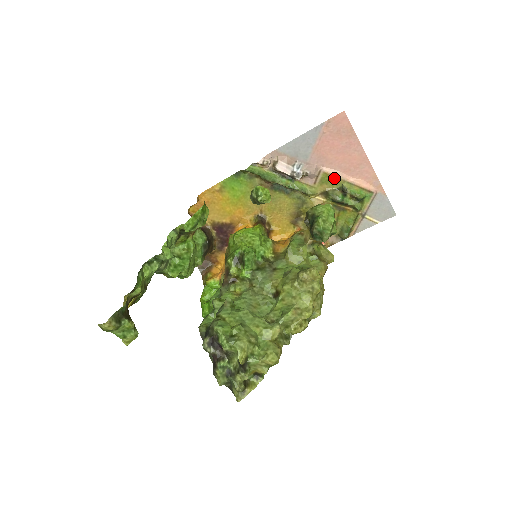
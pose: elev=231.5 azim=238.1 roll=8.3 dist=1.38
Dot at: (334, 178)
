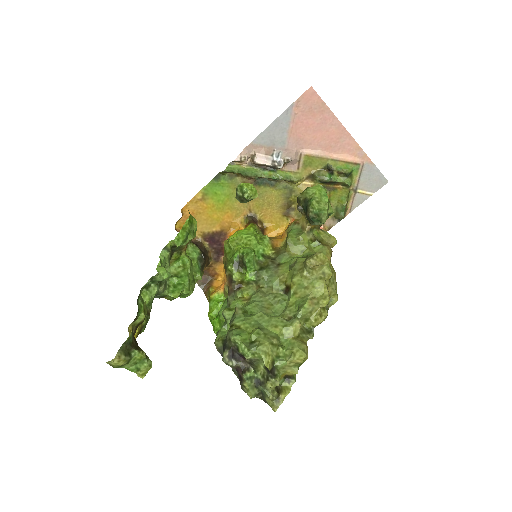
Dot at: (317, 158)
